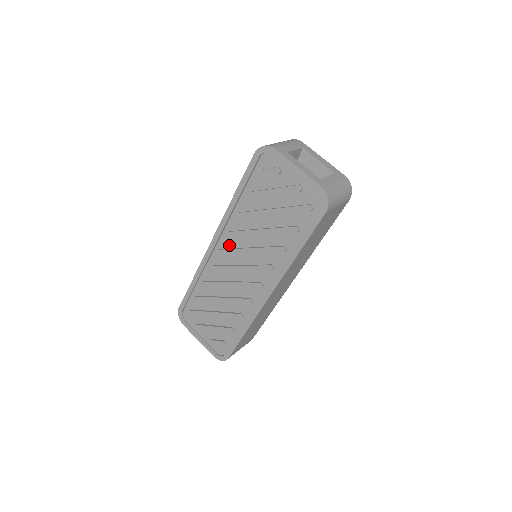
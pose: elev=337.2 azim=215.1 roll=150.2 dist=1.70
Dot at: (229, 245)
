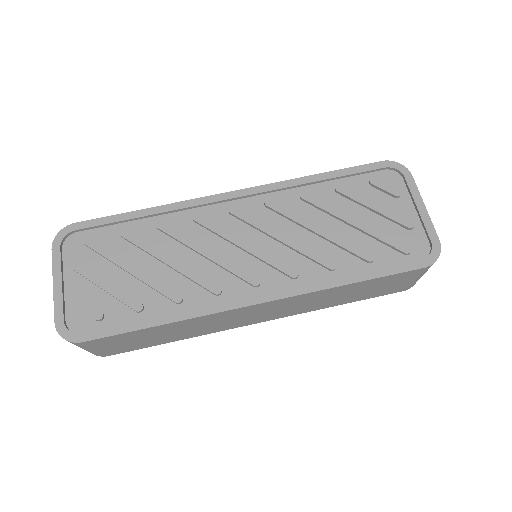
Dot at: (253, 213)
